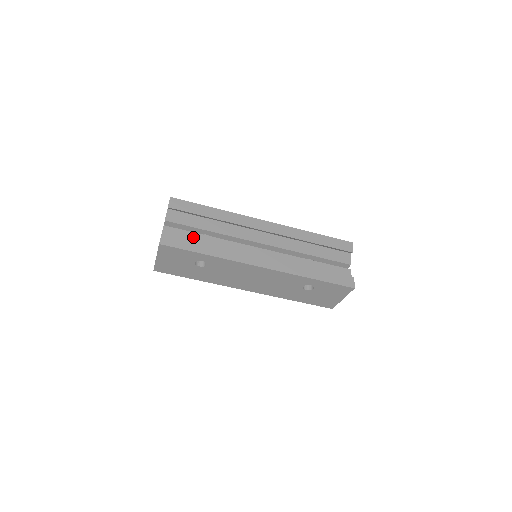
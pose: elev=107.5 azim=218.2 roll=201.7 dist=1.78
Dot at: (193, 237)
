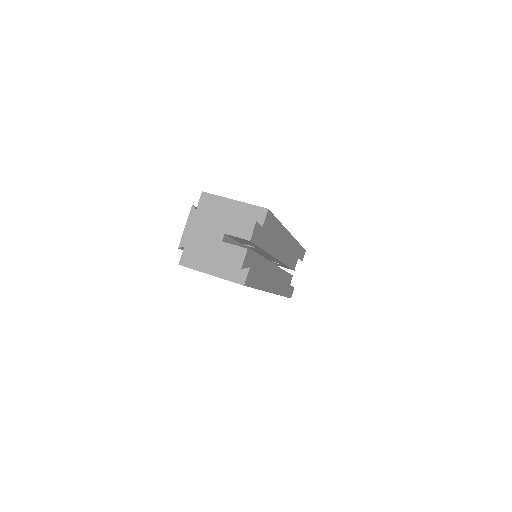
Dot at: (256, 262)
